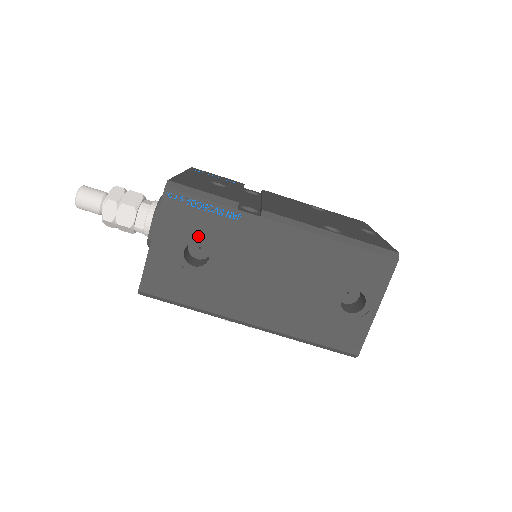
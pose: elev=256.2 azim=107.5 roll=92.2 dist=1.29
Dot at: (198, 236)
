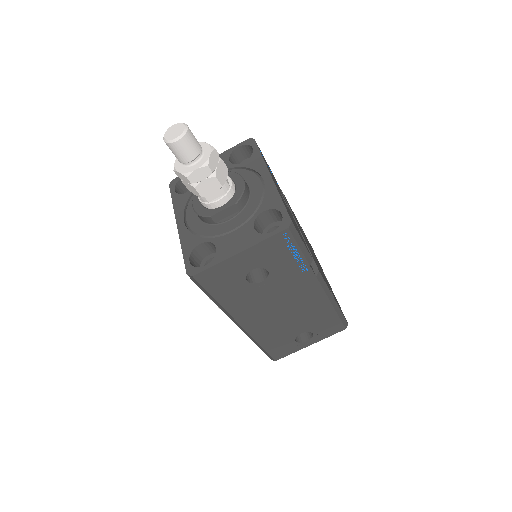
Dot at: (271, 267)
